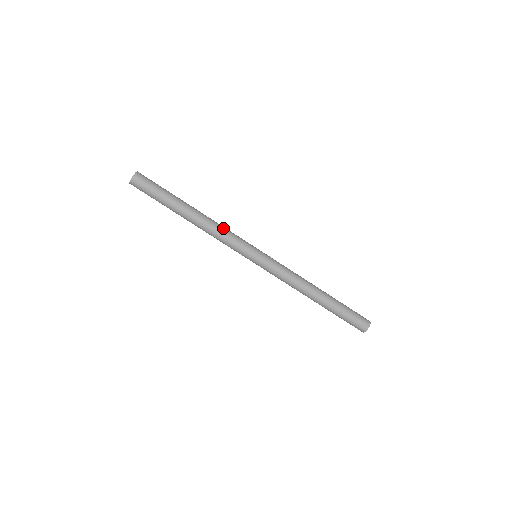
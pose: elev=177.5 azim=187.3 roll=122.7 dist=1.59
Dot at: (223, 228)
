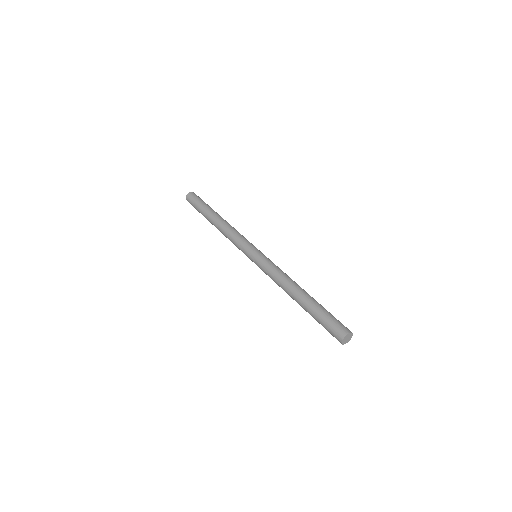
Dot at: (232, 232)
